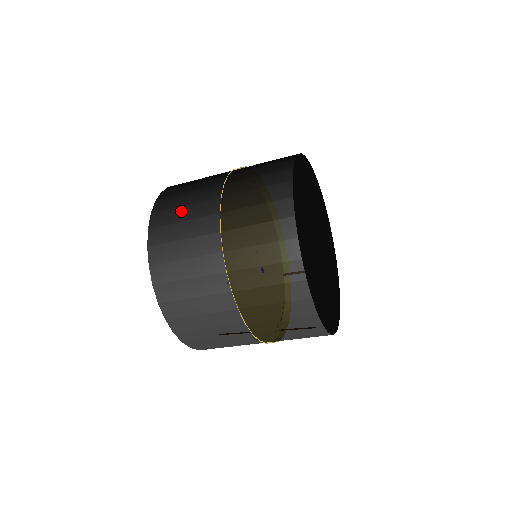
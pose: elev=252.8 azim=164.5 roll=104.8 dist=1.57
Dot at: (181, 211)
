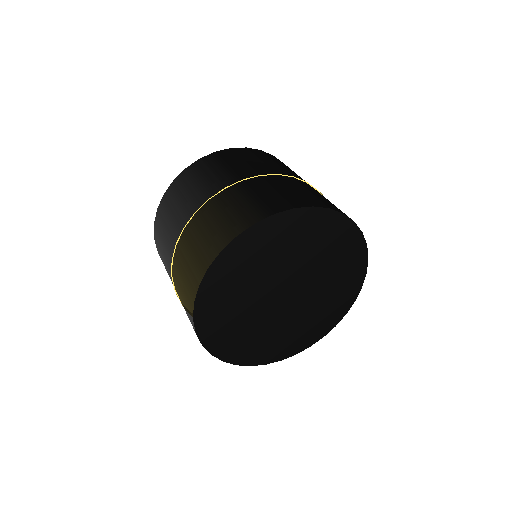
Dot at: (179, 198)
